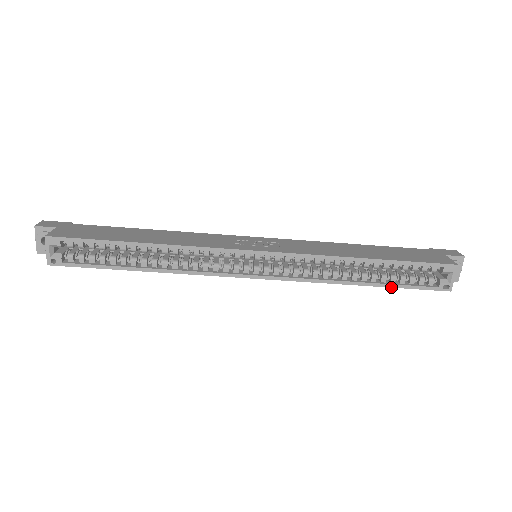
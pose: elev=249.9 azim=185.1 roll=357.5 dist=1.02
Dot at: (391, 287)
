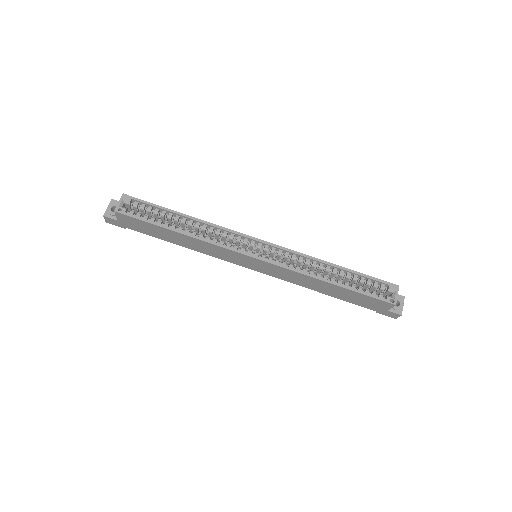
Dot at: (352, 290)
